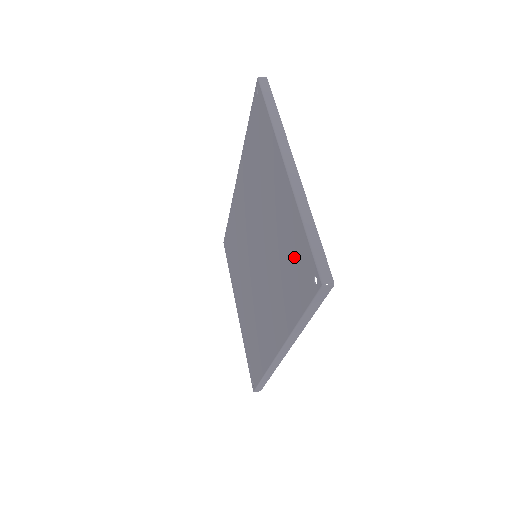
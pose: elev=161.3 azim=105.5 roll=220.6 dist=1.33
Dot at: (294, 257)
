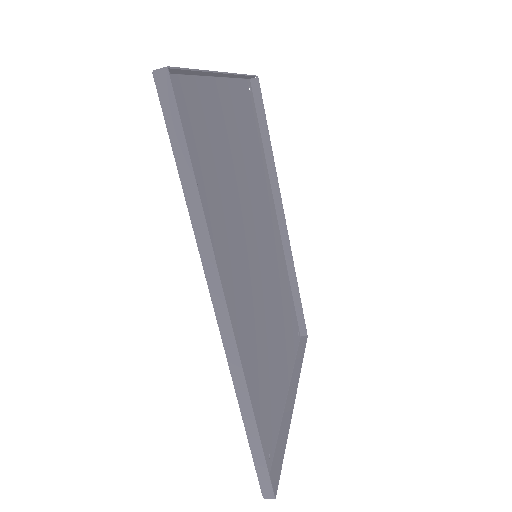
Dot at: (197, 133)
